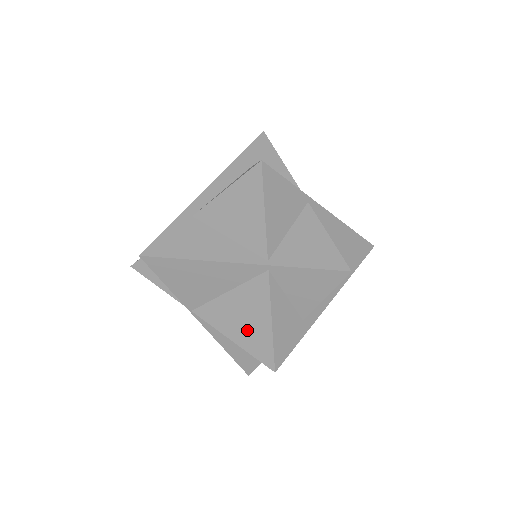
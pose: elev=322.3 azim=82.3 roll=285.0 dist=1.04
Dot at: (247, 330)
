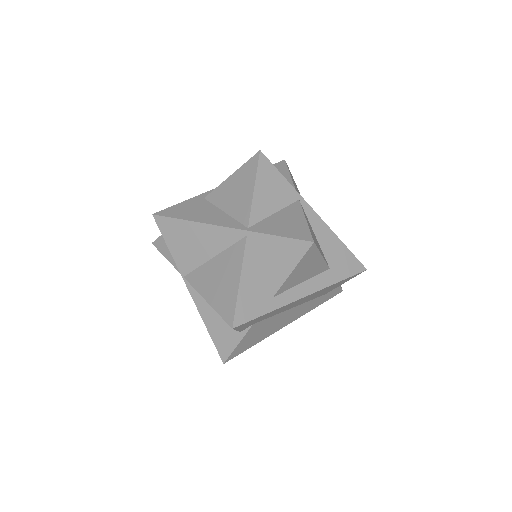
Dot at: (220, 290)
